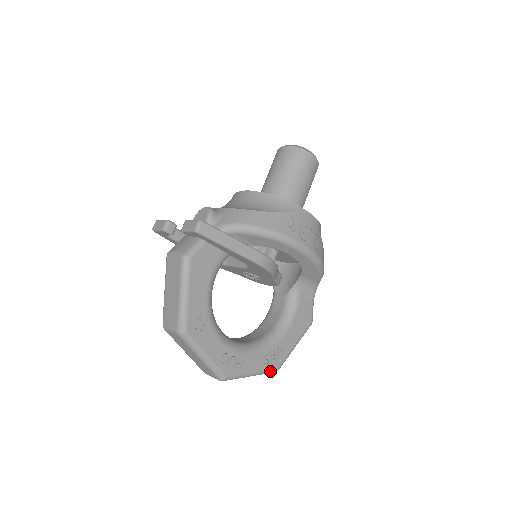
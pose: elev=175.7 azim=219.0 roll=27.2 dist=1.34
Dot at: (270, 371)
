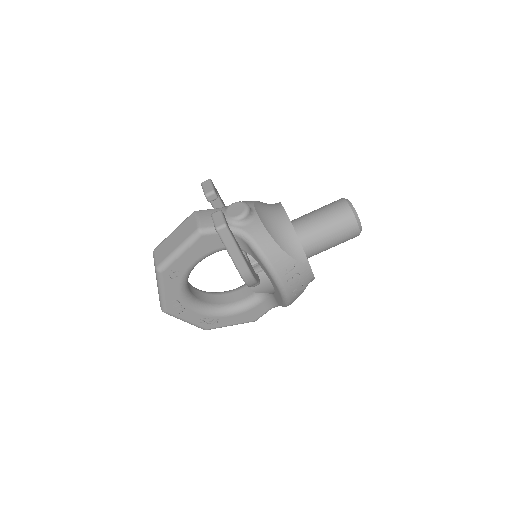
Dot at: (200, 327)
